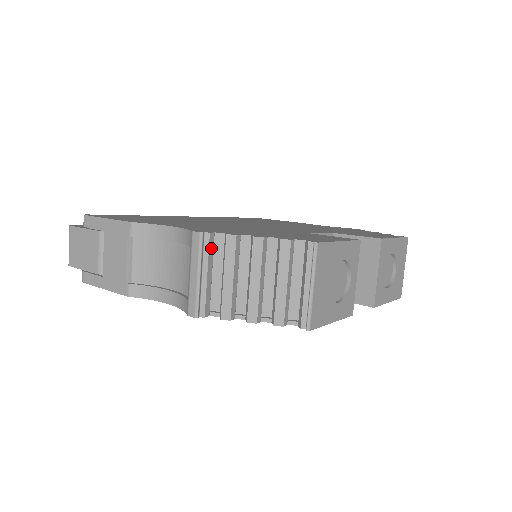
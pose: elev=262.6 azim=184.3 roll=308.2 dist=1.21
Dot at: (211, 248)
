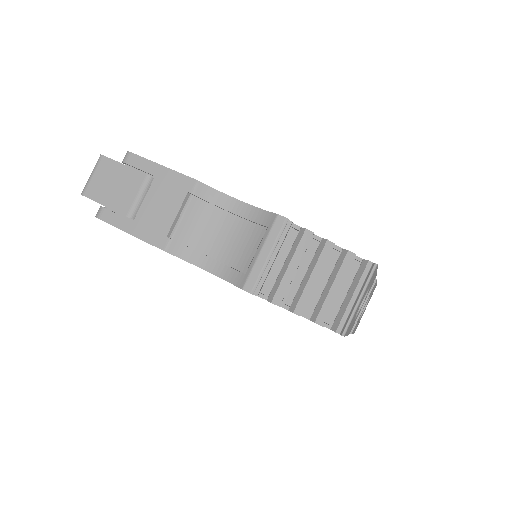
Dot at: (286, 235)
